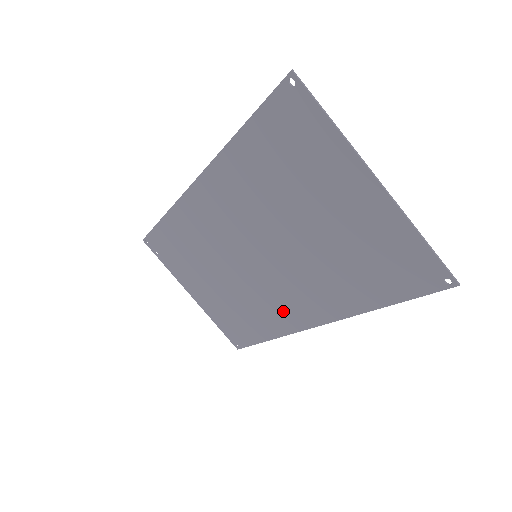
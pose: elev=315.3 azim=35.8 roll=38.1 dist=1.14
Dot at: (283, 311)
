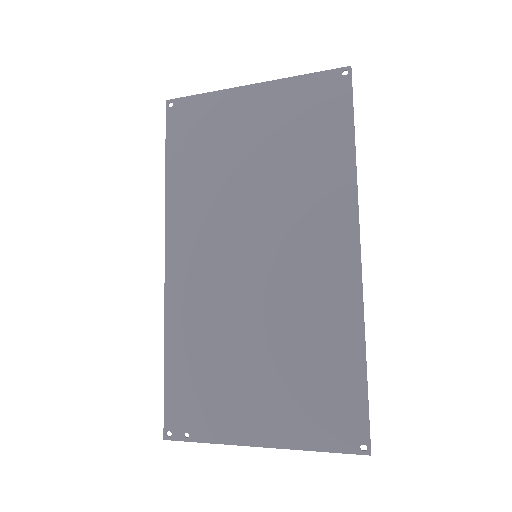
Dot at: (328, 281)
